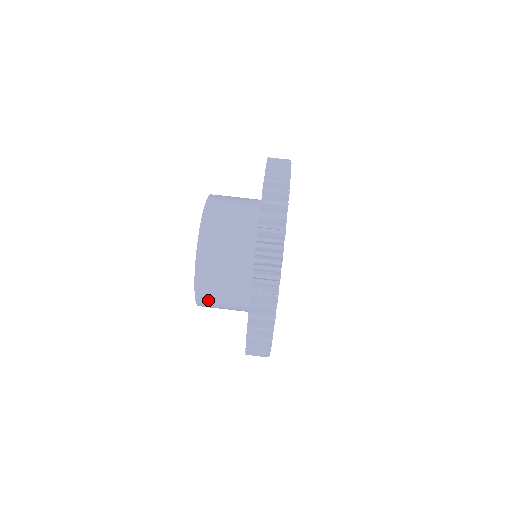
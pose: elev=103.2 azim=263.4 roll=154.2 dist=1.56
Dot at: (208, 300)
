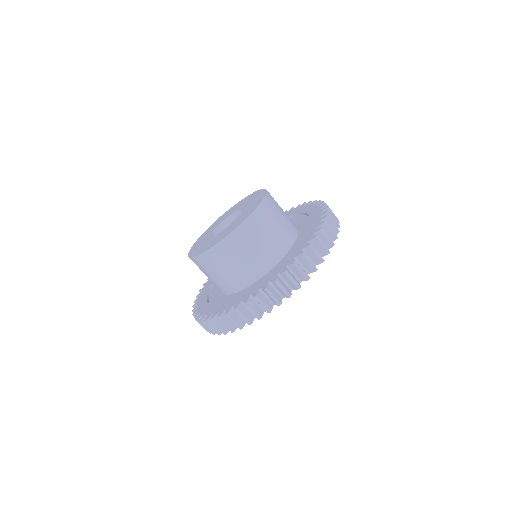
Dot at: occluded
